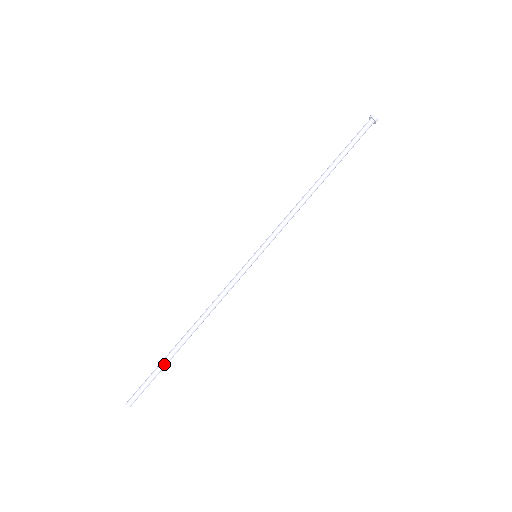
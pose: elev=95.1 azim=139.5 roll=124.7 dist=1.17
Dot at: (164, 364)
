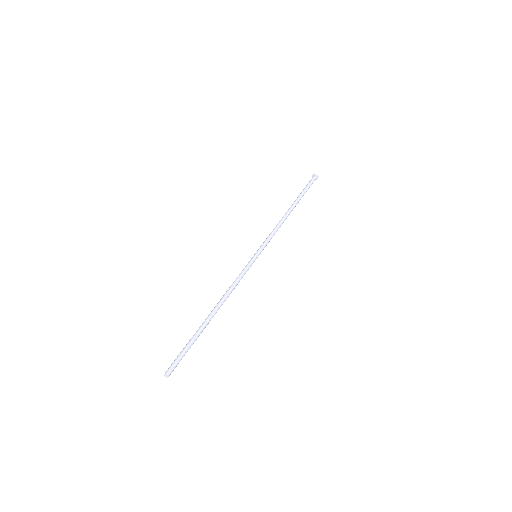
Dot at: (195, 336)
